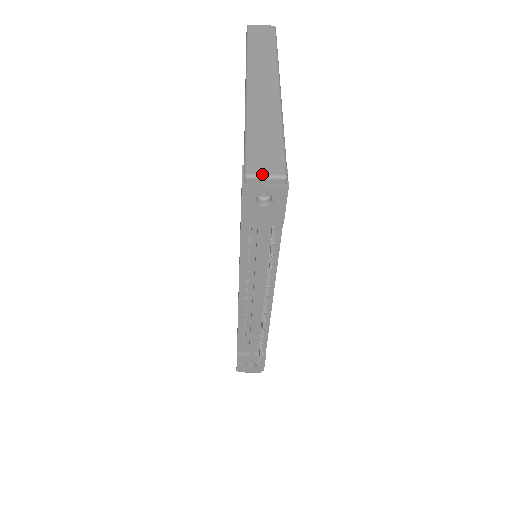
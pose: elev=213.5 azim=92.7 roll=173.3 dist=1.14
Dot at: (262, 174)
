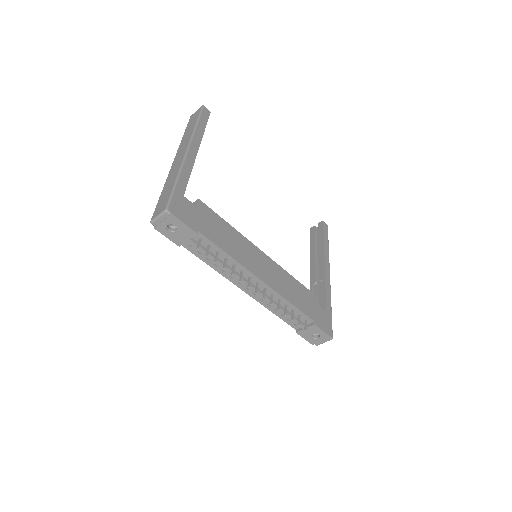
Dot at: (156, 216)
